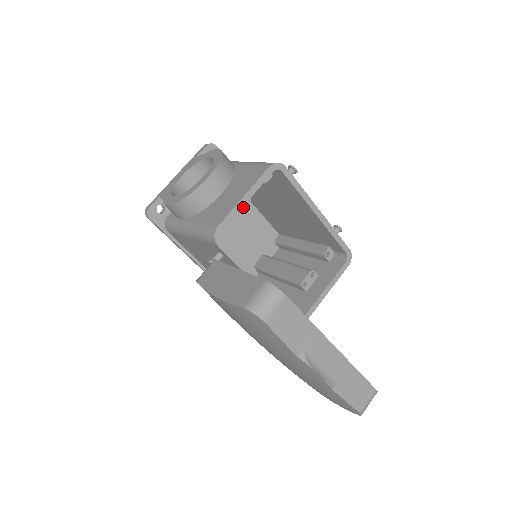
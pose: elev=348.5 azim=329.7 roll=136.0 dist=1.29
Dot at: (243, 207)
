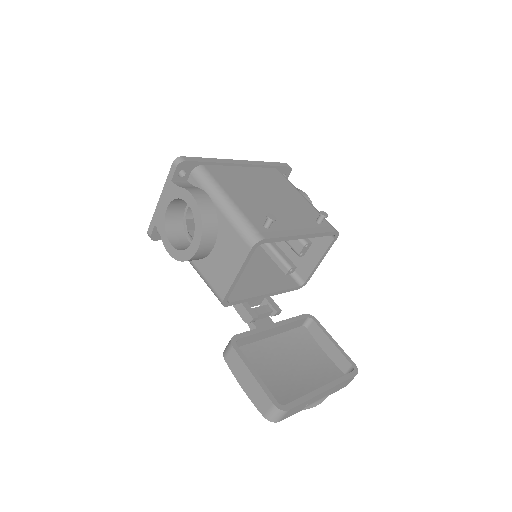
Dot at: occluded
